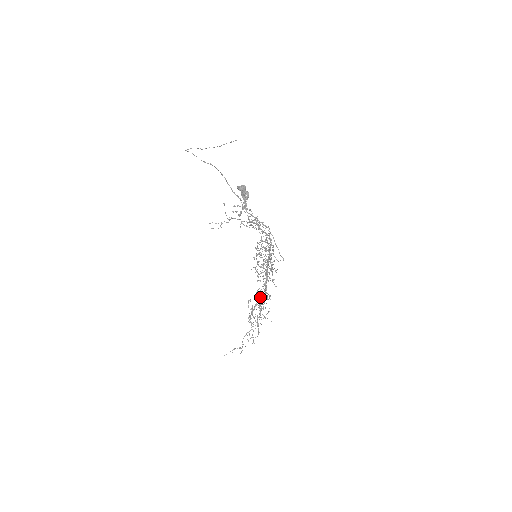
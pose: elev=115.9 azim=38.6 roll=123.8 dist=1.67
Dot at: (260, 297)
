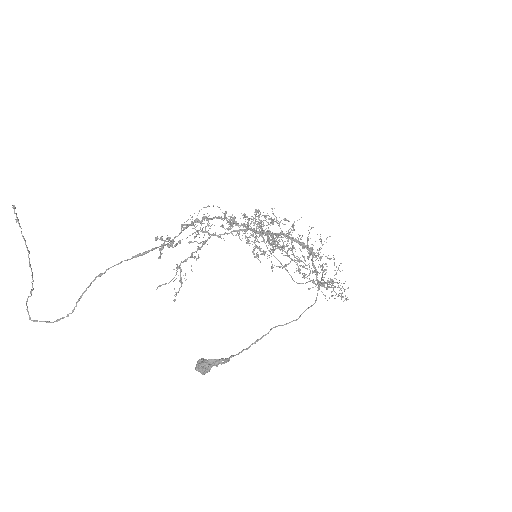
Dot at: occluded
